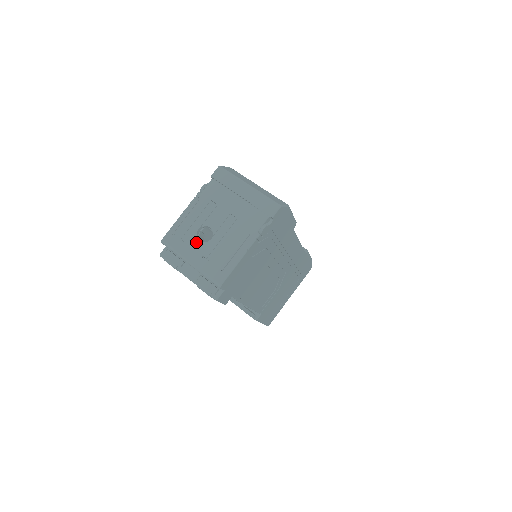
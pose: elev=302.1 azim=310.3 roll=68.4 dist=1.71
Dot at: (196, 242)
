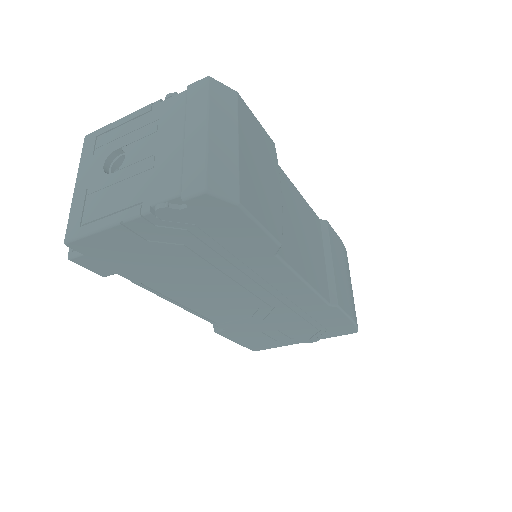
Dot at: (100, 164)
